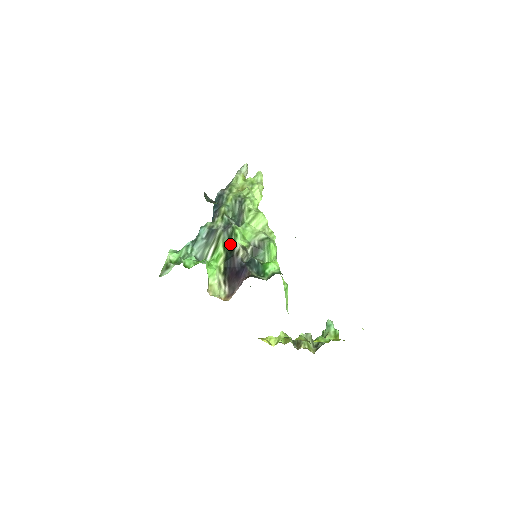
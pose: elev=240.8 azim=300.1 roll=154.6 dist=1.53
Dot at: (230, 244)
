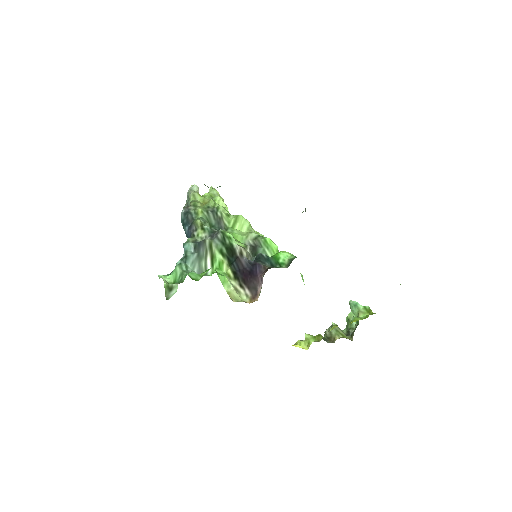
Dot at: (227, 248)
